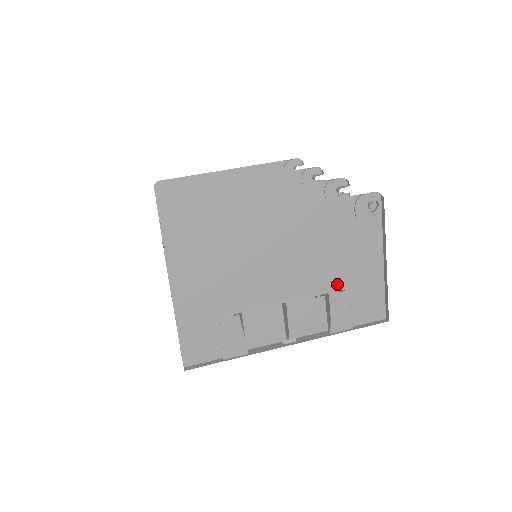
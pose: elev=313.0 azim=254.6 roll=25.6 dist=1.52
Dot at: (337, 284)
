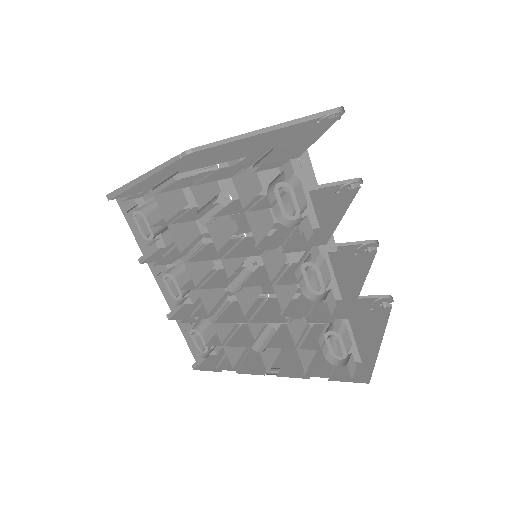
Dot at: occluded
